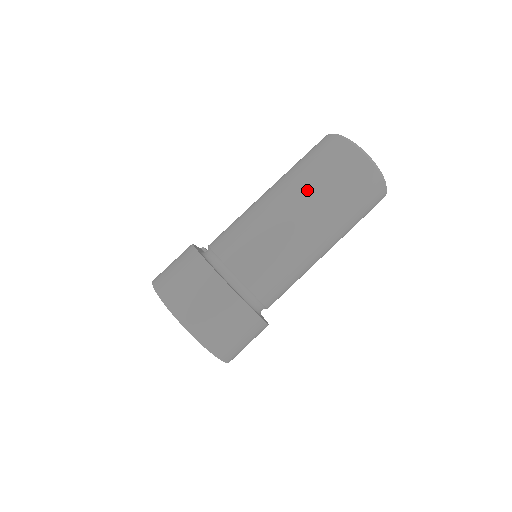
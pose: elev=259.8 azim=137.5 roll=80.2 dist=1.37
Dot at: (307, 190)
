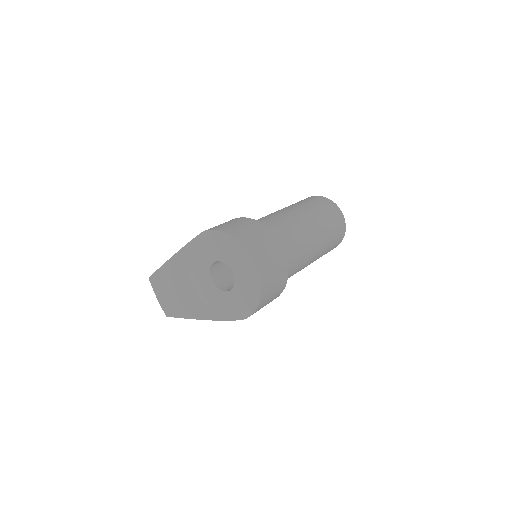
Dot at: (314, 213)
